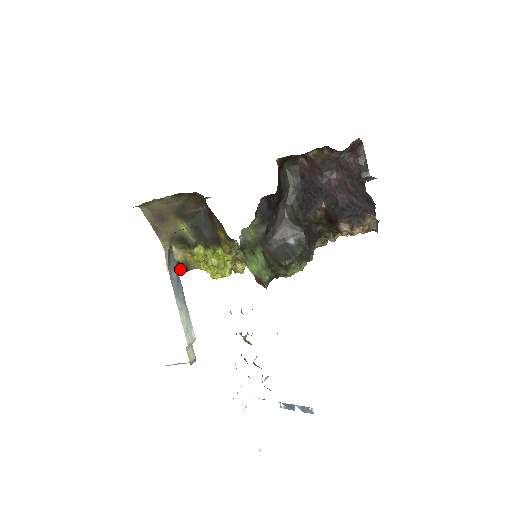
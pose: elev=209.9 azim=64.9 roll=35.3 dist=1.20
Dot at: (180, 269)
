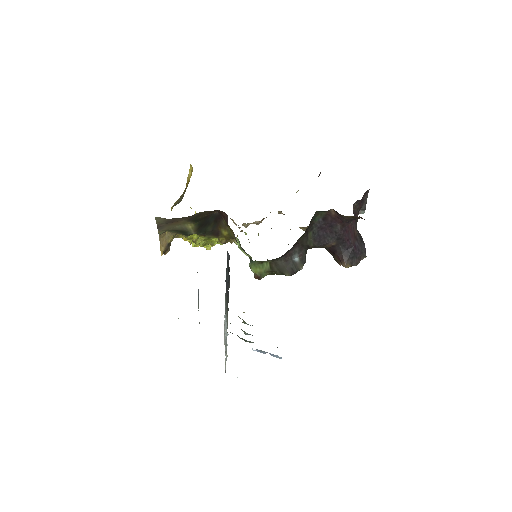
Dot at: (169, 249)
